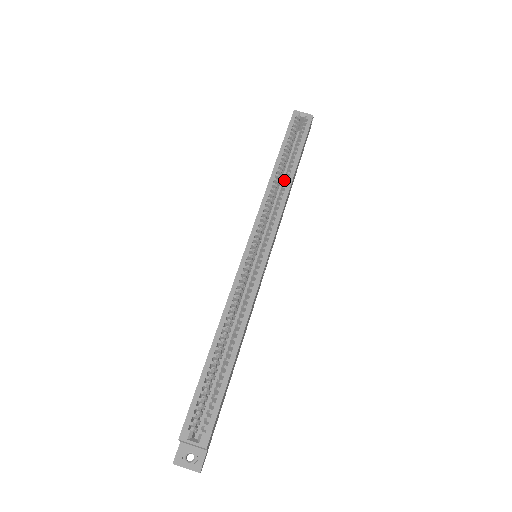
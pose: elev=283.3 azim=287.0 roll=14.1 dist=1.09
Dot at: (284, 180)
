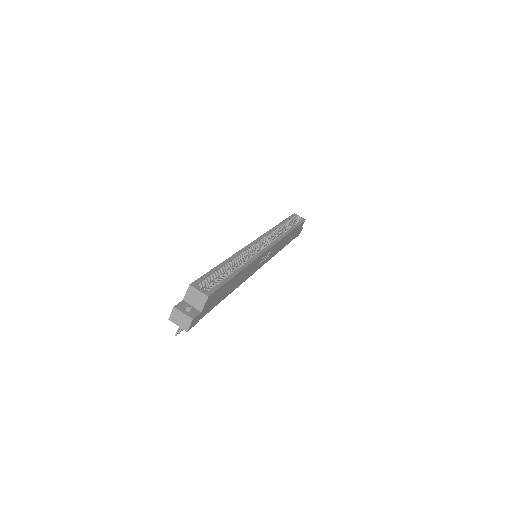
Dot at: occluded
